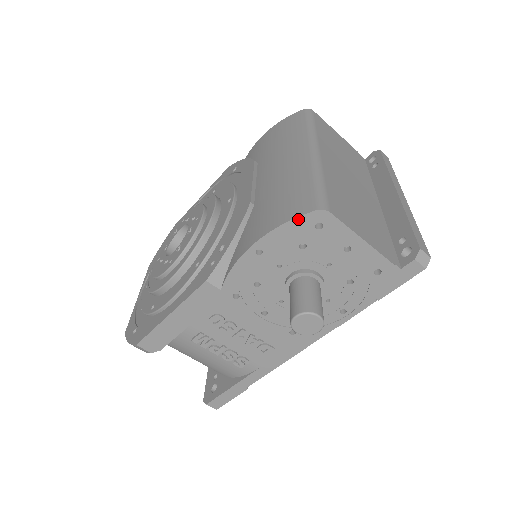
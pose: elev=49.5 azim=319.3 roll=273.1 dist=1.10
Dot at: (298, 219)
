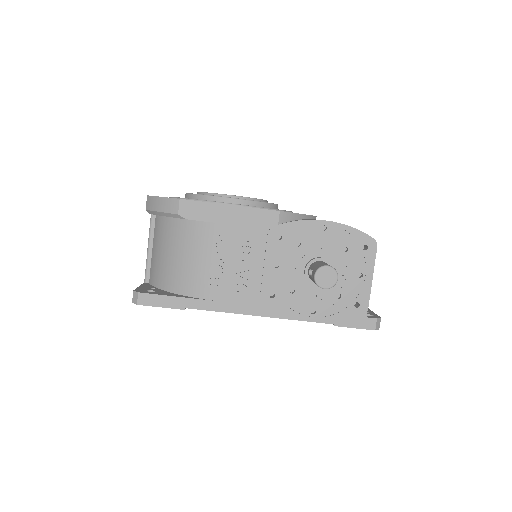
Dot at: (362, 233)
